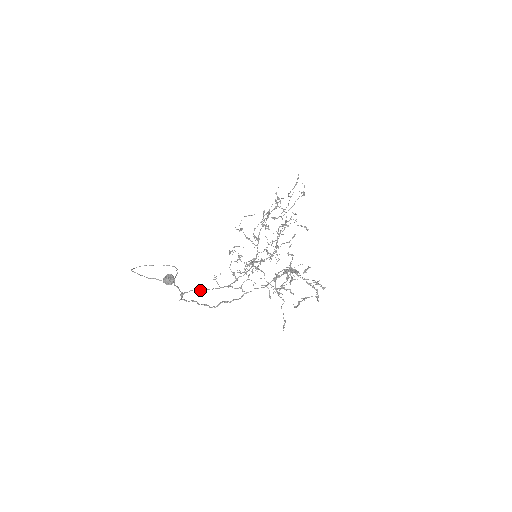
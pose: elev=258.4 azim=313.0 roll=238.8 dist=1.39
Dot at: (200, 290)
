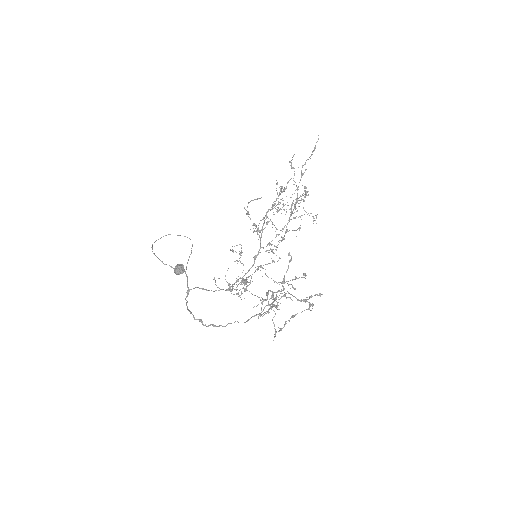
Dot at: (203, 289)
